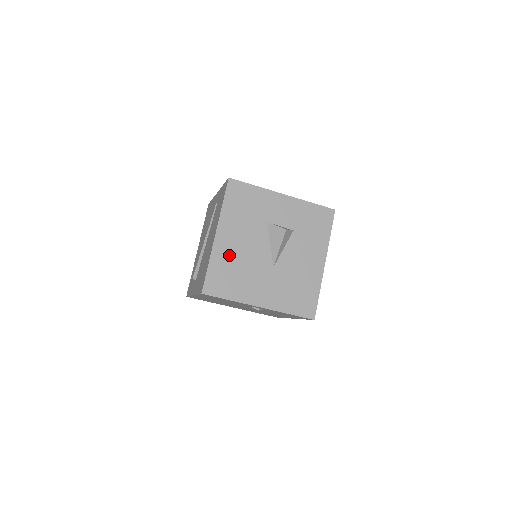
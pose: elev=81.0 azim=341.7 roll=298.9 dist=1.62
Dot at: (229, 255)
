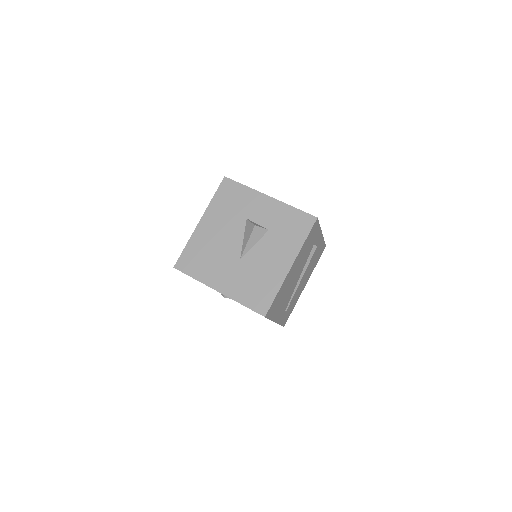
Dot at: (205, 241)
